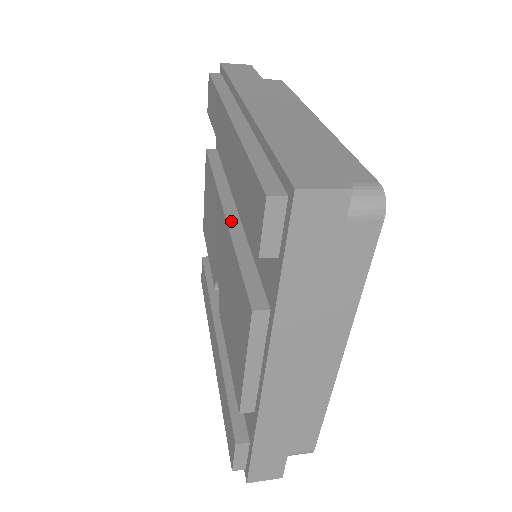
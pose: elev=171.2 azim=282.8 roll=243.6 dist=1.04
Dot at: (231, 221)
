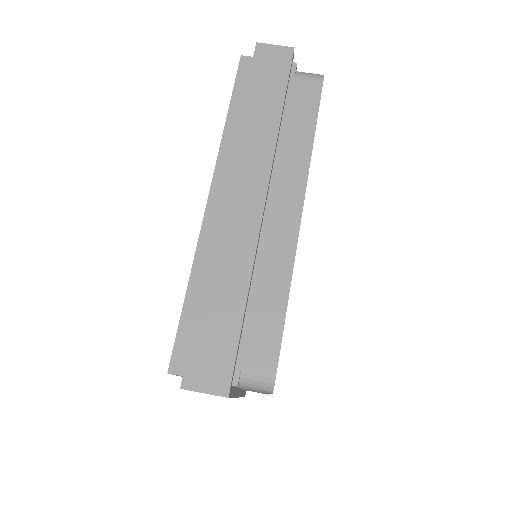
Dot at: occluded
